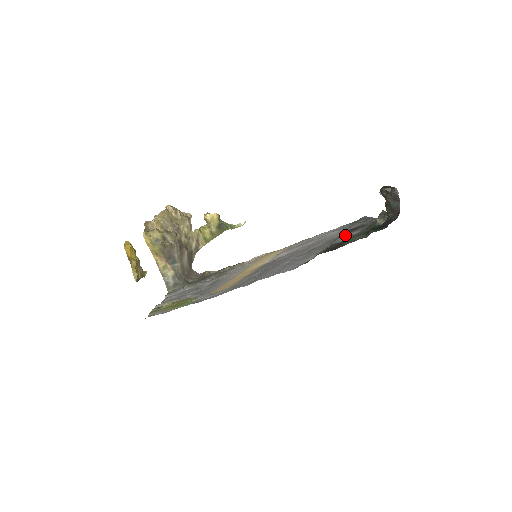
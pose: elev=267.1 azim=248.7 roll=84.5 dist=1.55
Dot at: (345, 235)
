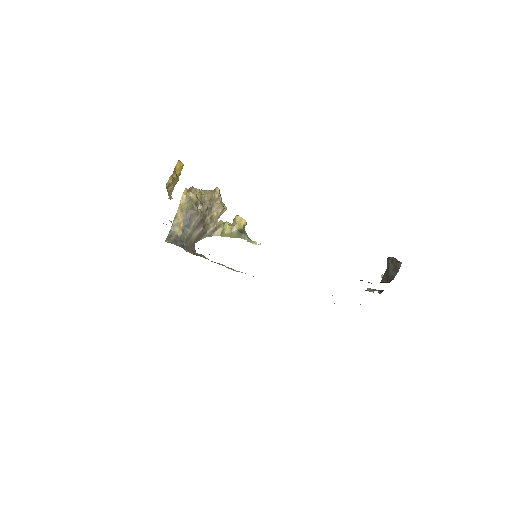
Dot at: occluded
